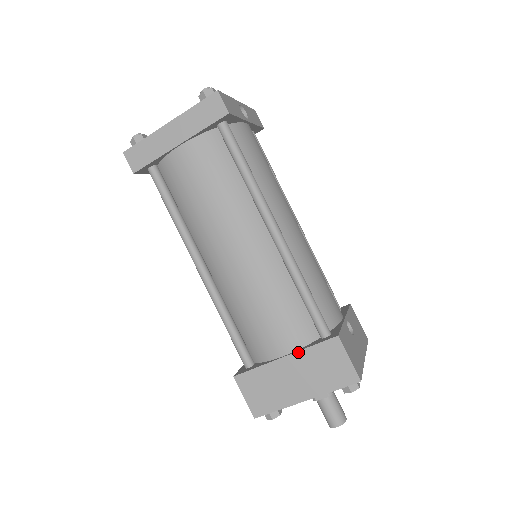
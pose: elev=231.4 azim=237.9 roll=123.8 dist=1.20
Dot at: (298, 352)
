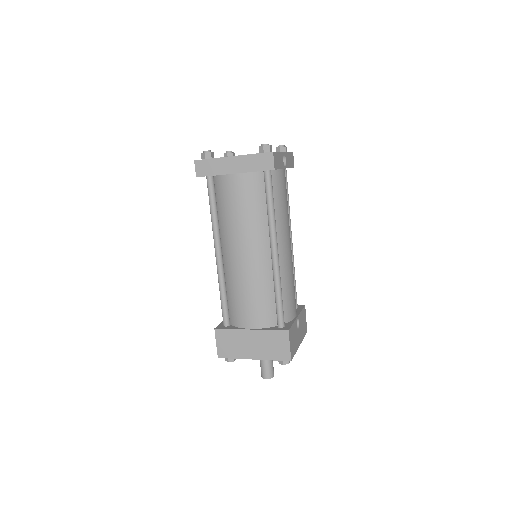
Dot at: (260, 330)
